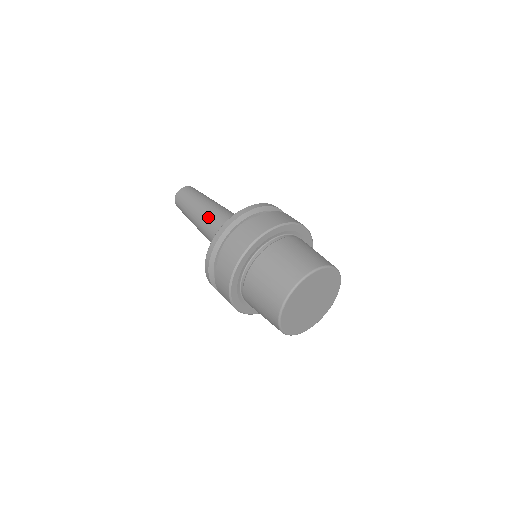
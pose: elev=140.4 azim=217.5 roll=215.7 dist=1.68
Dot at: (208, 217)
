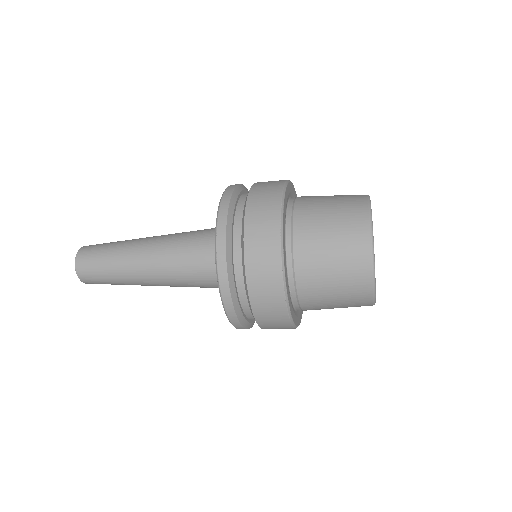
Dot at: (158, 255)
